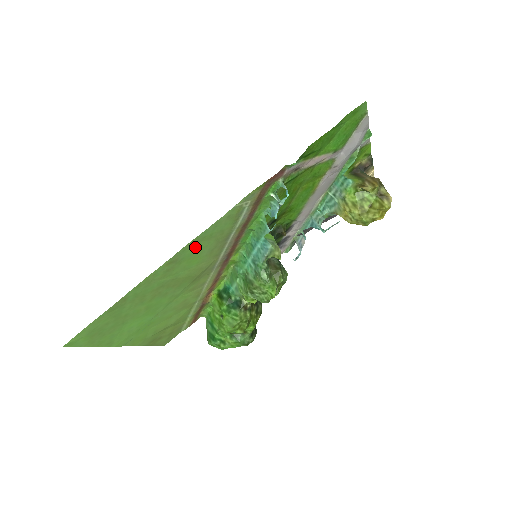
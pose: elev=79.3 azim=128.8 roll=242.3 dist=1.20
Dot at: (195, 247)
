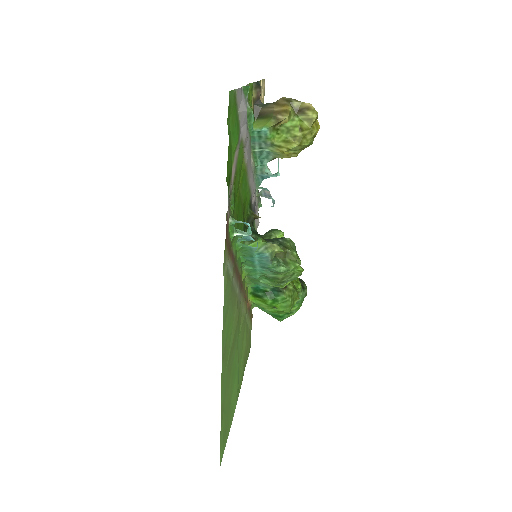
Dot at: (225, 328)
